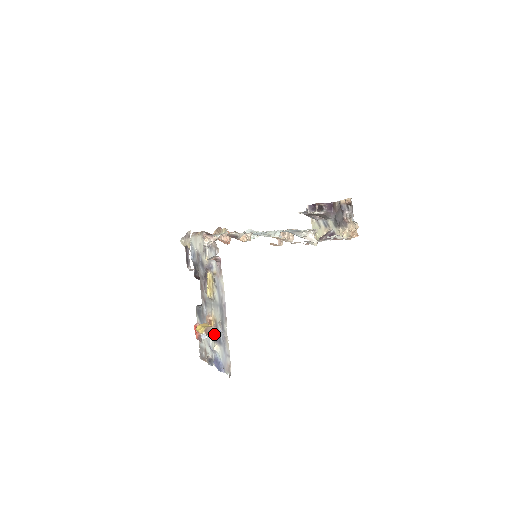
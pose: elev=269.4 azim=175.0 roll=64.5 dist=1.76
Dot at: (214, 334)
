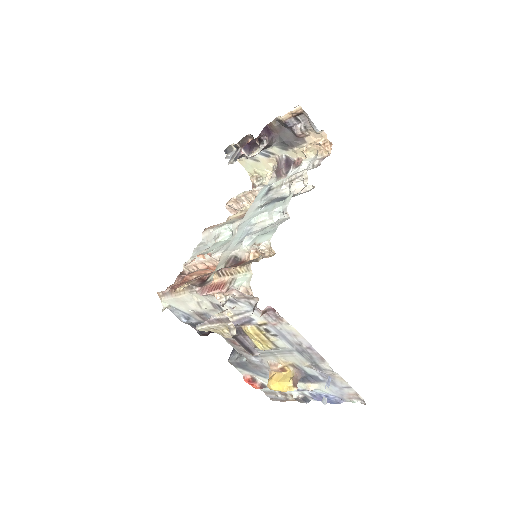
Dot at: (328, 387)
